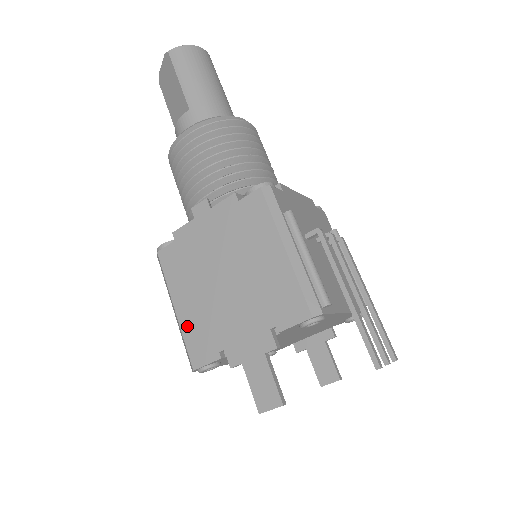
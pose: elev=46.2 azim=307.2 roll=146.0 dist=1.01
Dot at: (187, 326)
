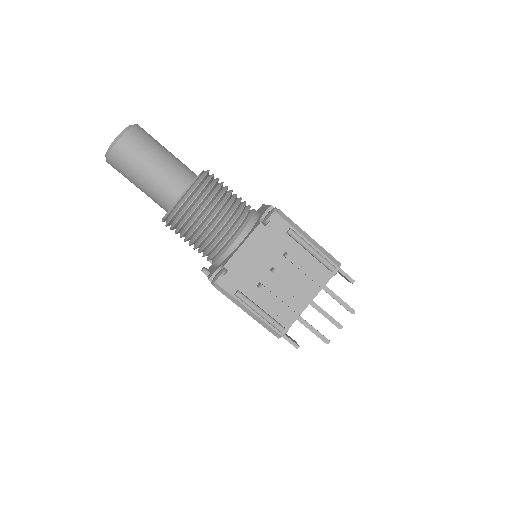
Dot at: occluded
